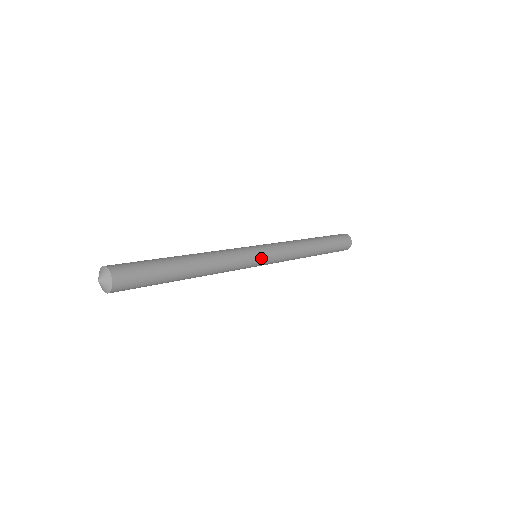
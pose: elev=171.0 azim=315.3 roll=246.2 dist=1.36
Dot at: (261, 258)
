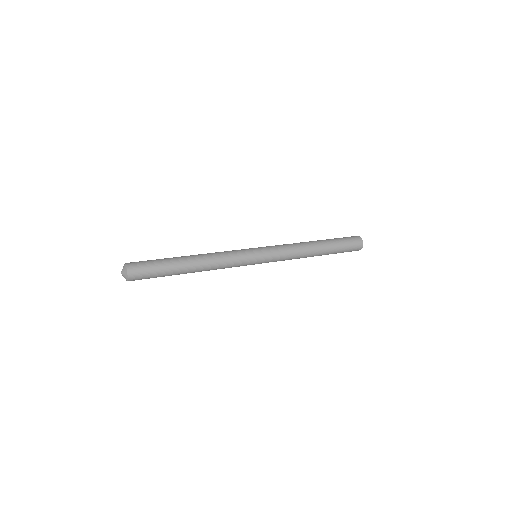
Dot at: (256, 263)
